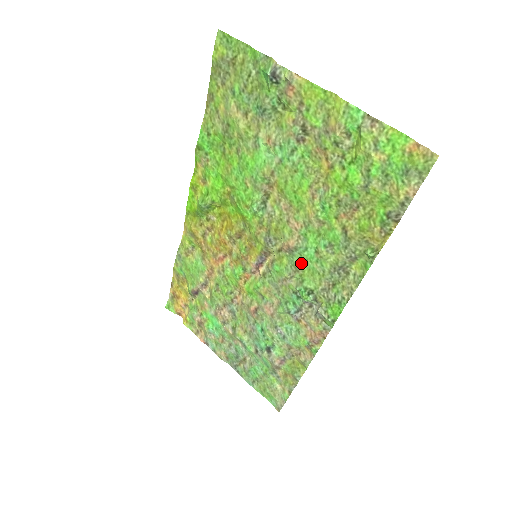
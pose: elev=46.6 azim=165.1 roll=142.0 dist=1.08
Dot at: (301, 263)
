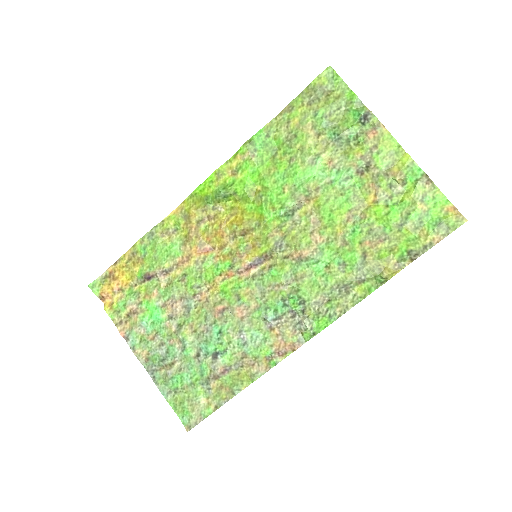
Dot at: (305, 273)
